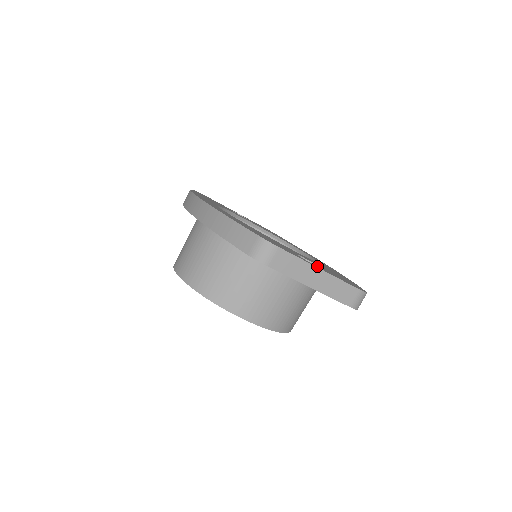
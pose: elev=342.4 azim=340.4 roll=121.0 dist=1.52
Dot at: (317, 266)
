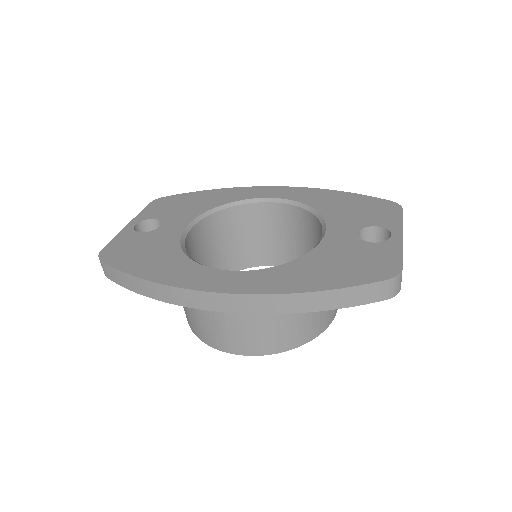
Dot at: (368, 228)
